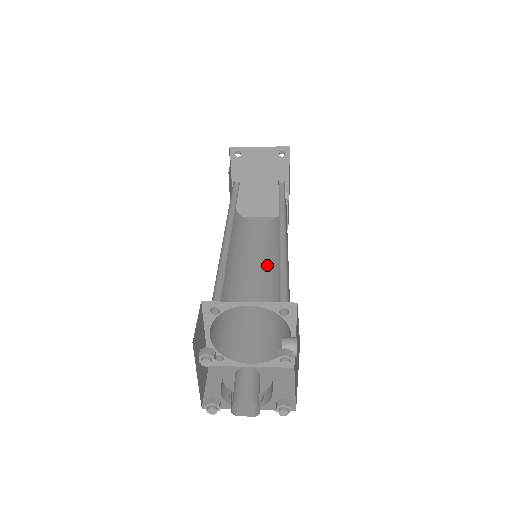
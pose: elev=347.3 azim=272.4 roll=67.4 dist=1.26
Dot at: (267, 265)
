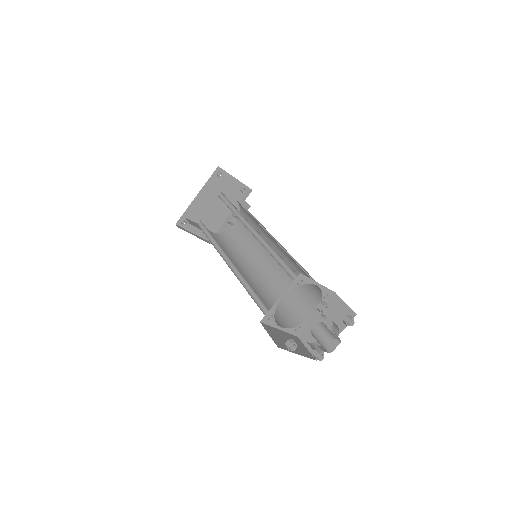
Dot at: (240, 265)
